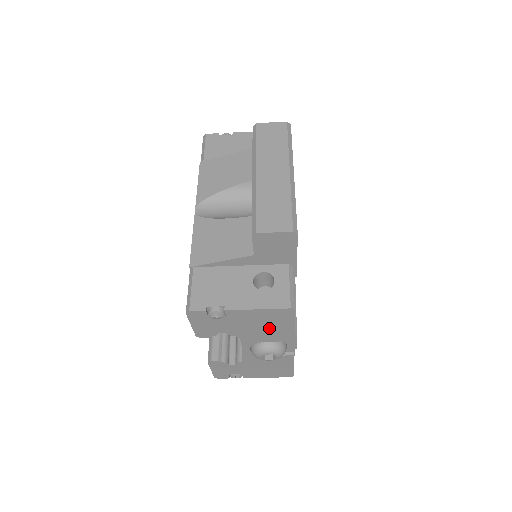
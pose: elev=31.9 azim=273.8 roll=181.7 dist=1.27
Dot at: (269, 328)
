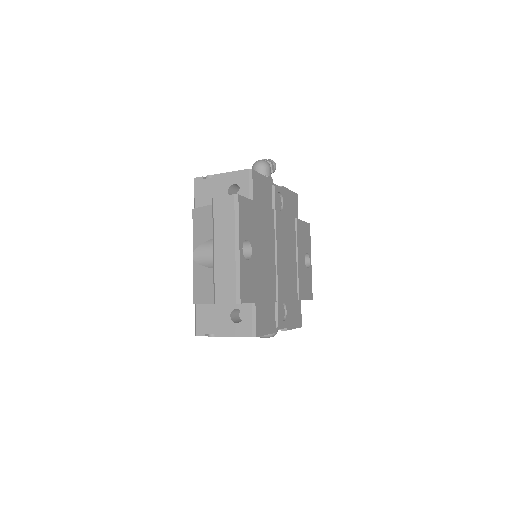
Dot at: occluded
